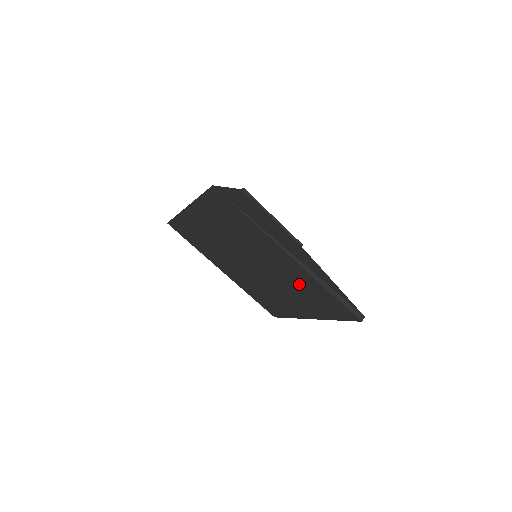
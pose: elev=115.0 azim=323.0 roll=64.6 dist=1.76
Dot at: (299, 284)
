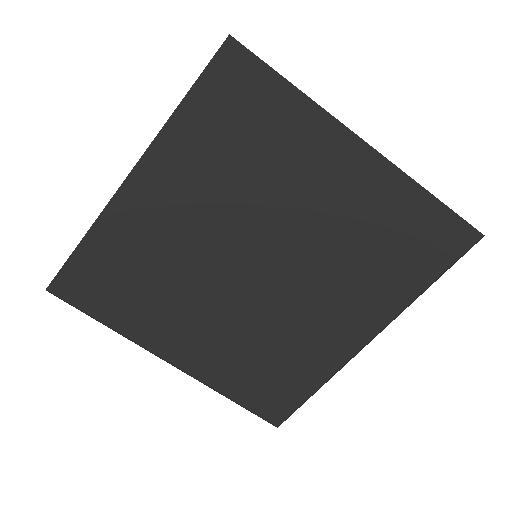
Dot at: (368, 228)
